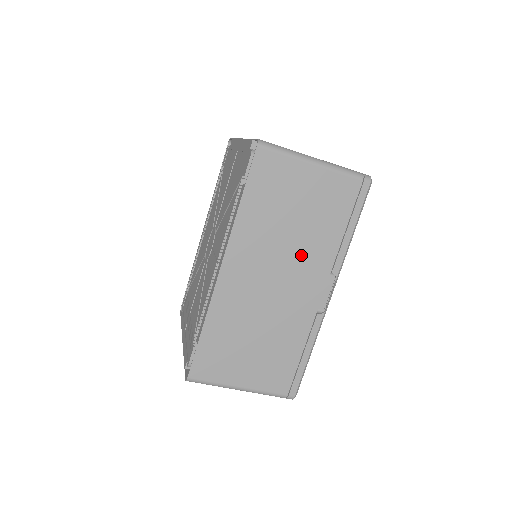
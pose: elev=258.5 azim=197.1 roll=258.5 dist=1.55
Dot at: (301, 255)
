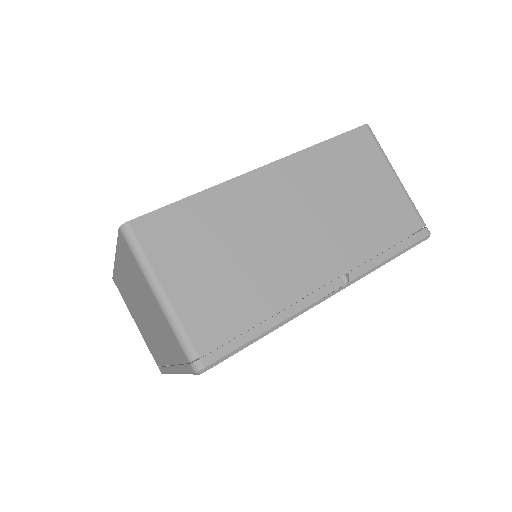
Dot at: (335, 229)
